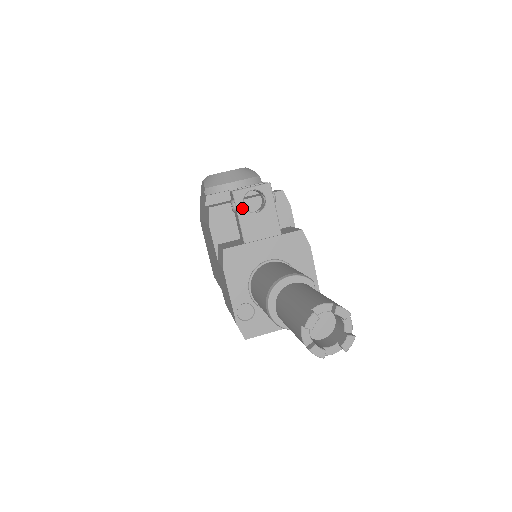
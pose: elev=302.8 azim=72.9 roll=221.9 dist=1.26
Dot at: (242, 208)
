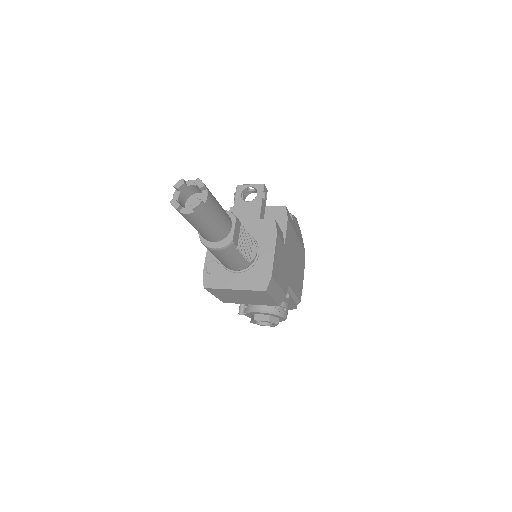
Dot at: (239, 196)
